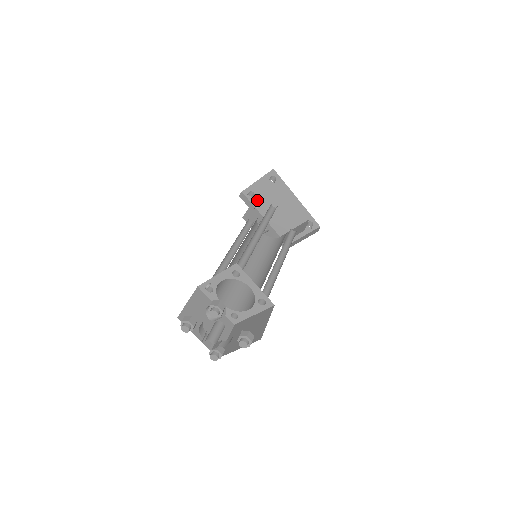
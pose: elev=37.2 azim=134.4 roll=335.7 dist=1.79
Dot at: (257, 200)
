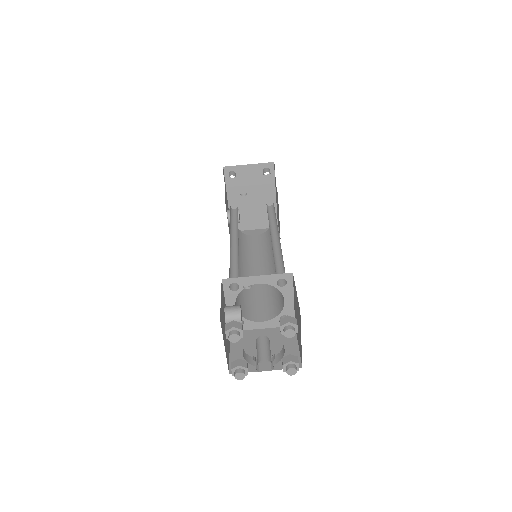
Dot at: (234, 183)
